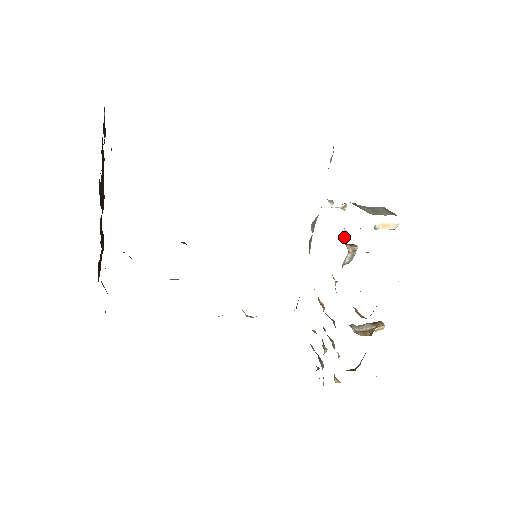
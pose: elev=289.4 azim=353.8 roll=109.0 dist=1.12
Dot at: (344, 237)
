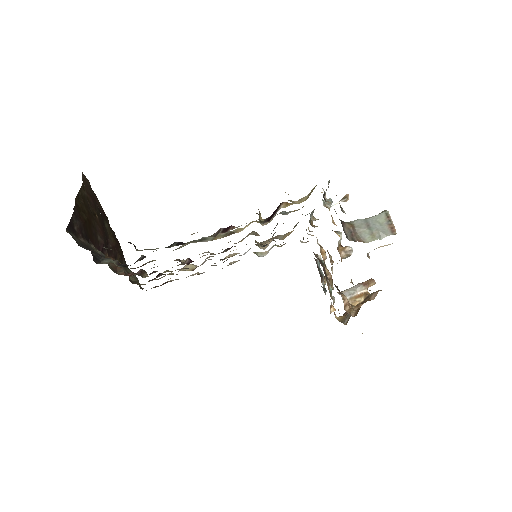
Dot at: occluded
